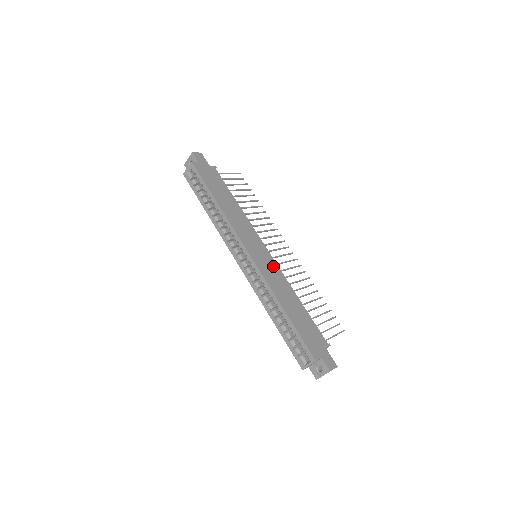
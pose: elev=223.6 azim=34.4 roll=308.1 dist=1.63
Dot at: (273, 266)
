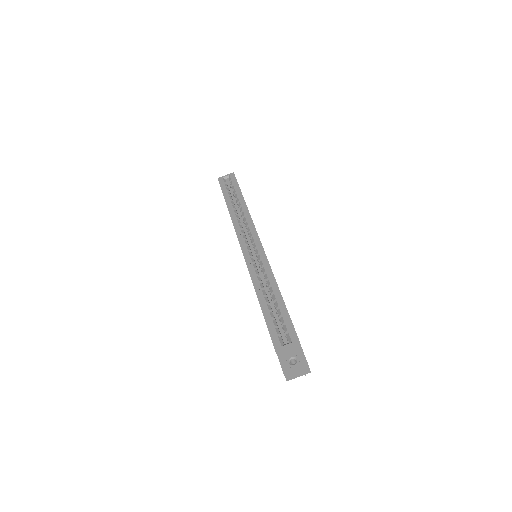
Dot at: occluded
